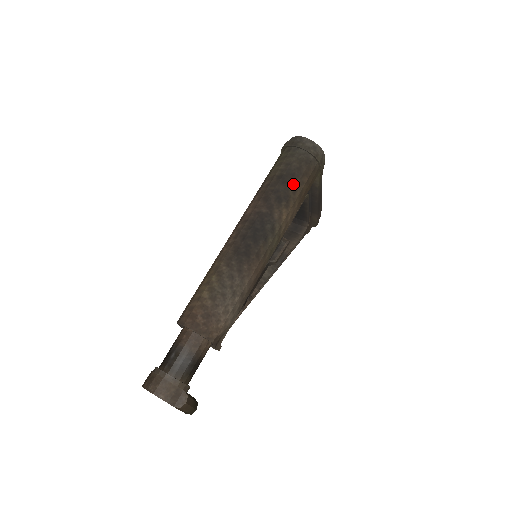
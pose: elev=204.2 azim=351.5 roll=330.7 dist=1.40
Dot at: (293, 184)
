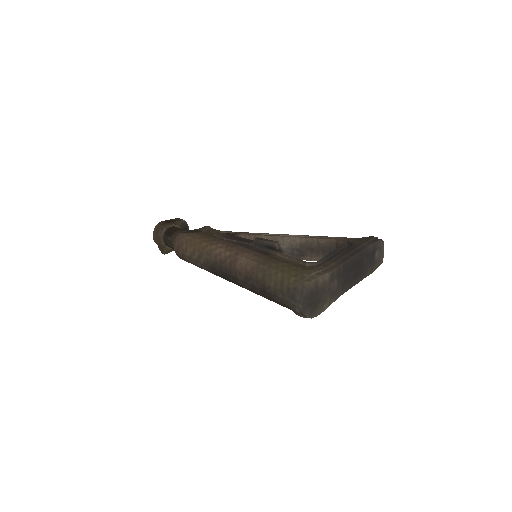
Dot at: (268, 298)
